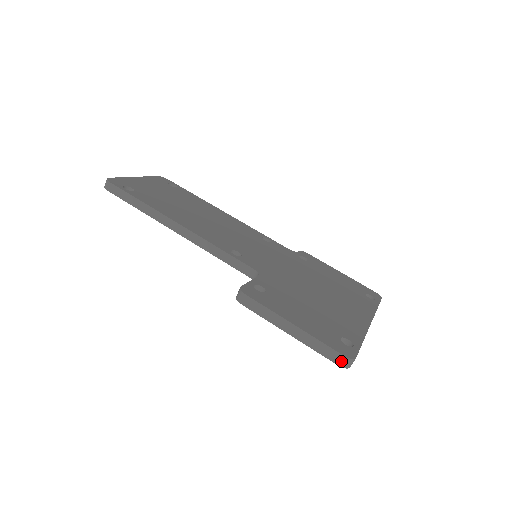
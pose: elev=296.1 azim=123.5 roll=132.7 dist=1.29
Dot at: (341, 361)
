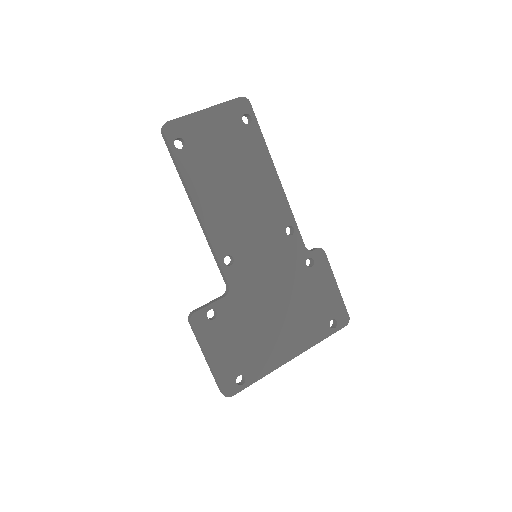
Dot at: occluded
